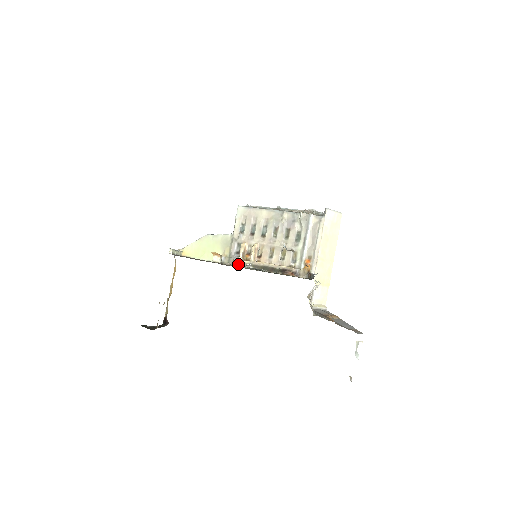
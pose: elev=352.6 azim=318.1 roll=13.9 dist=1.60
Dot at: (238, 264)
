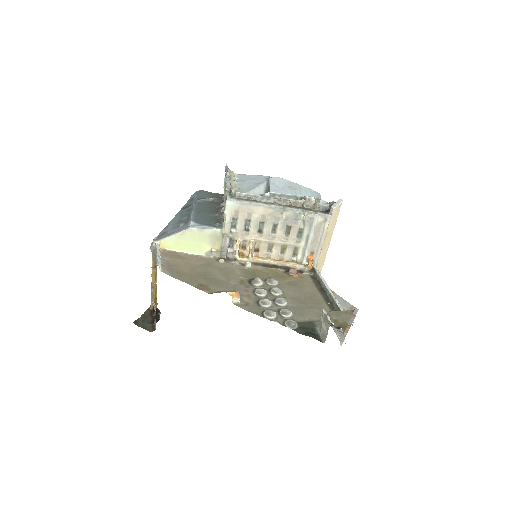
Dot at: (233, 259)
